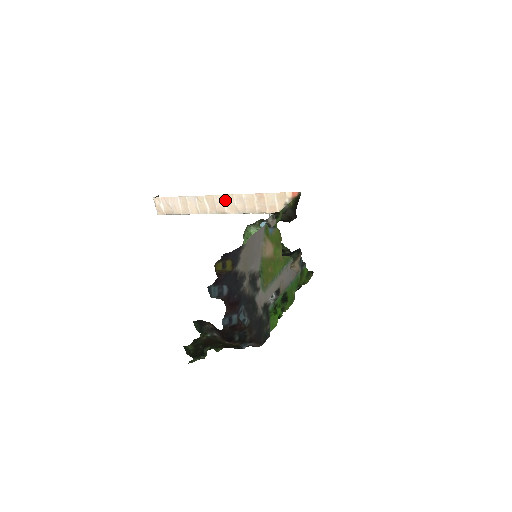
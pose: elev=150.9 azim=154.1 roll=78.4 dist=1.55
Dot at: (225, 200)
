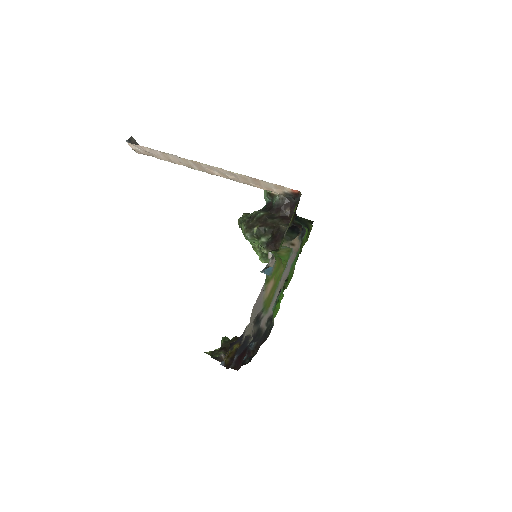
Dot at: (214, 169)
